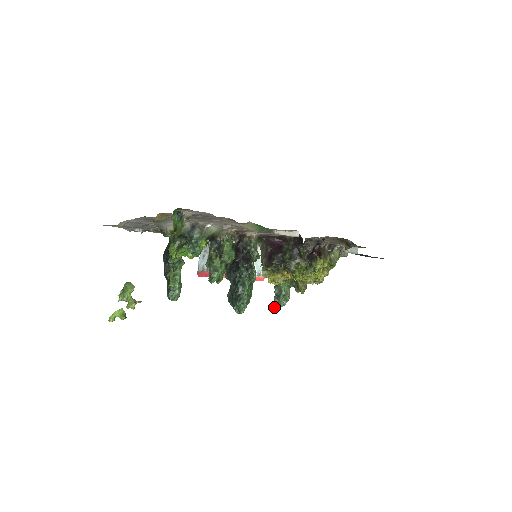
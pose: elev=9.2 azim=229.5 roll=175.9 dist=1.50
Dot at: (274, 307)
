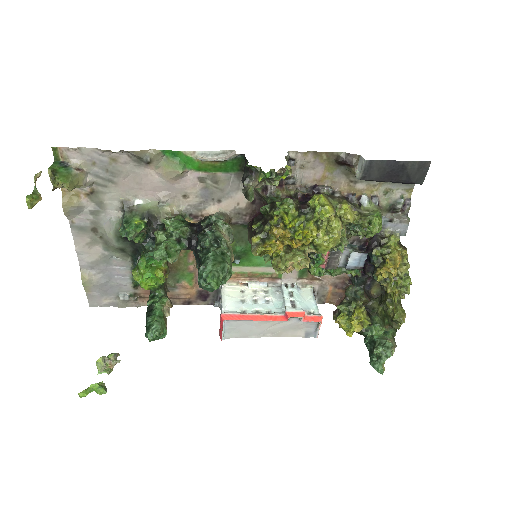
Dot at: (373, 366)
